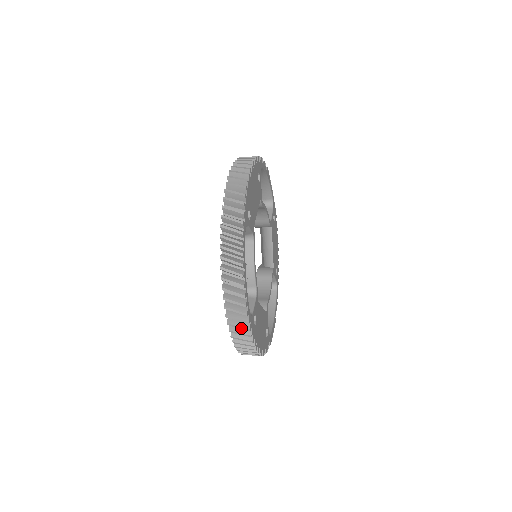
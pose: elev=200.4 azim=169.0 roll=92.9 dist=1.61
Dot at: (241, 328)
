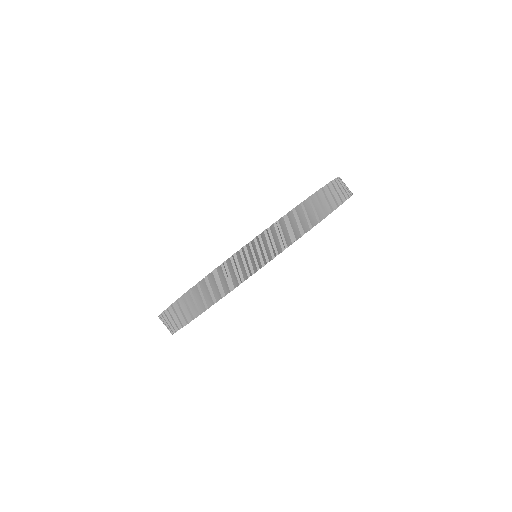
Dot at: (189, 310)
